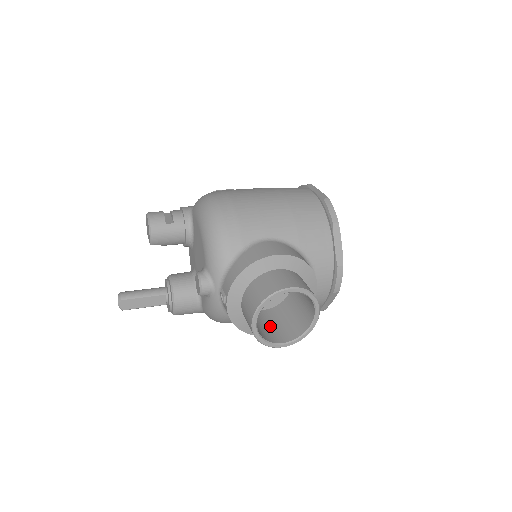
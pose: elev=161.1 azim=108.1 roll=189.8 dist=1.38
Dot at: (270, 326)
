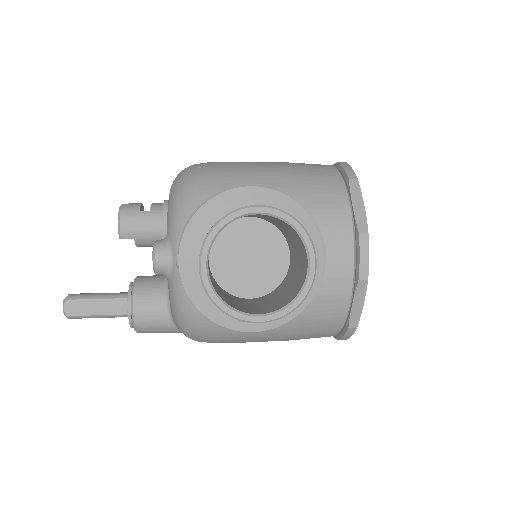
Dot at: (247, 305)
